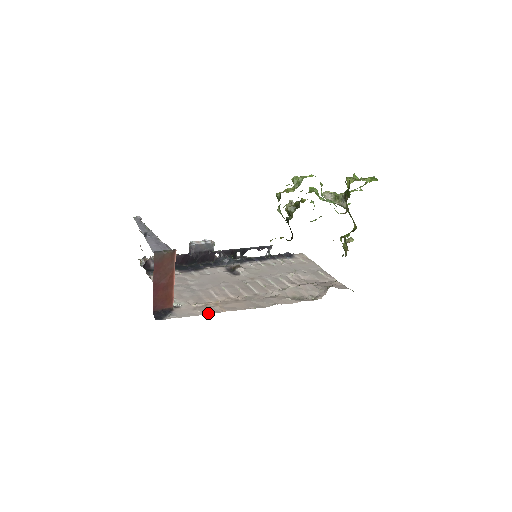
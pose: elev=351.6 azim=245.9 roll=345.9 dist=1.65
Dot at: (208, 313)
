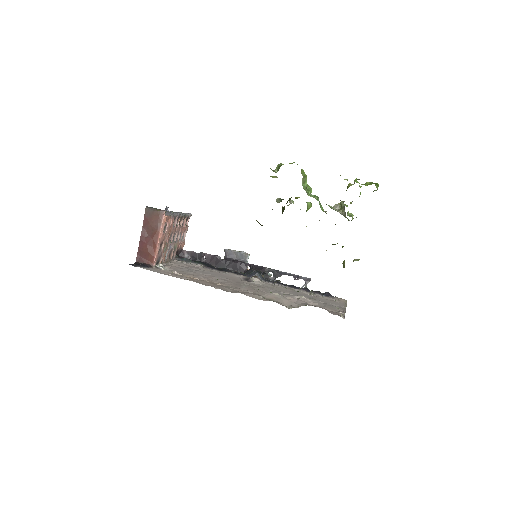
Dot at: (174, 276)
